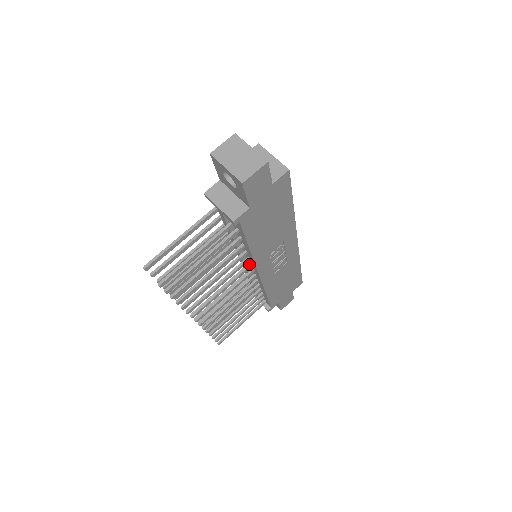
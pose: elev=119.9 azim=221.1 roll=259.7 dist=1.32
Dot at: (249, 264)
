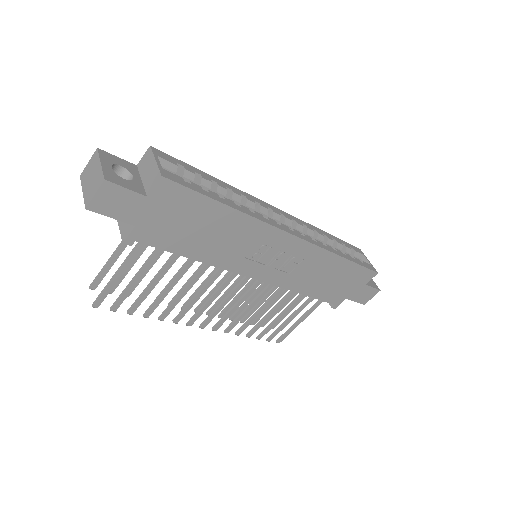
Dot at: occluded
